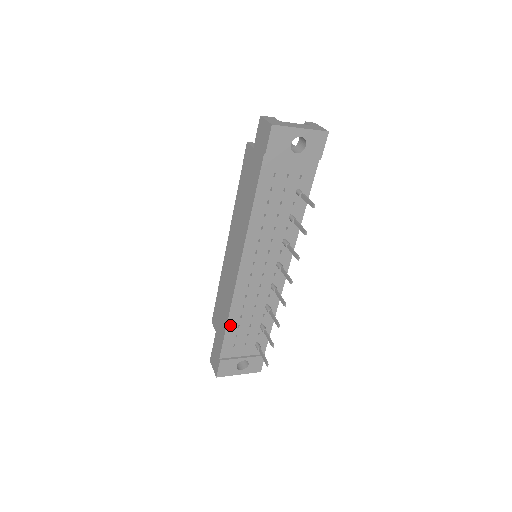
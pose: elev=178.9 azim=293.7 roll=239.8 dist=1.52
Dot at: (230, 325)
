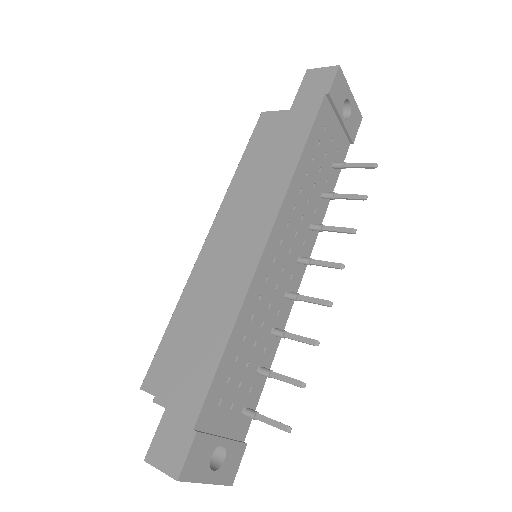
Dot at: (229, 350)
